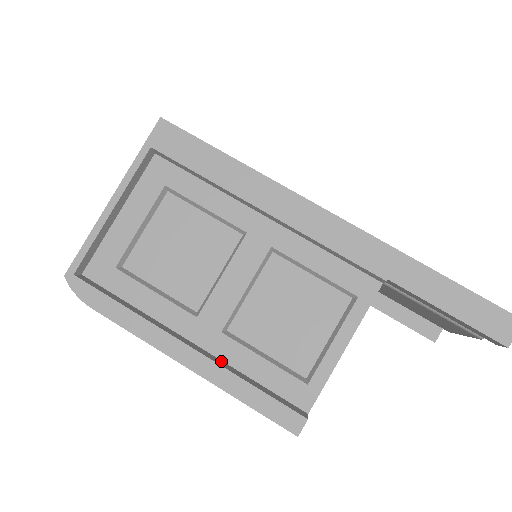
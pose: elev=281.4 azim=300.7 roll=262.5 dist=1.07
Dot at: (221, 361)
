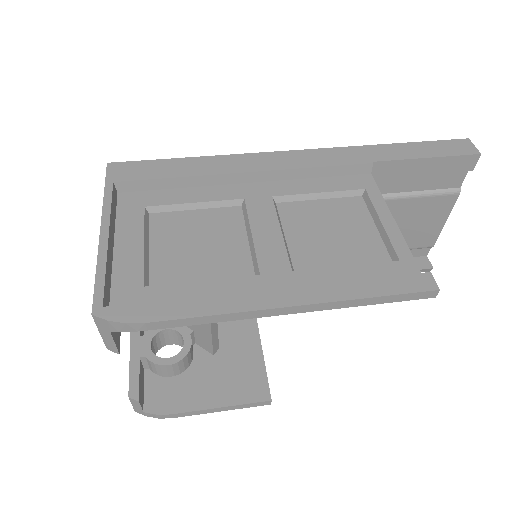
Dot at: occluded
